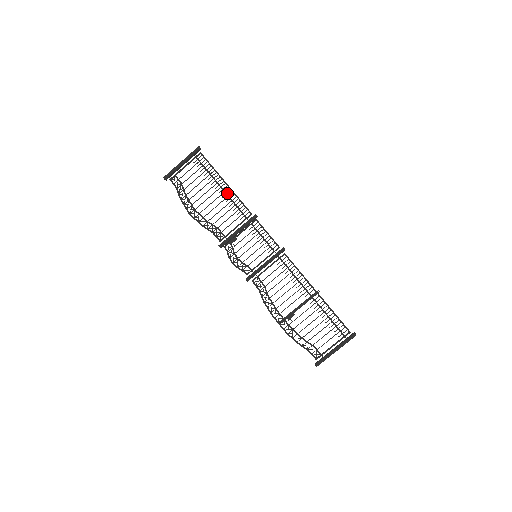
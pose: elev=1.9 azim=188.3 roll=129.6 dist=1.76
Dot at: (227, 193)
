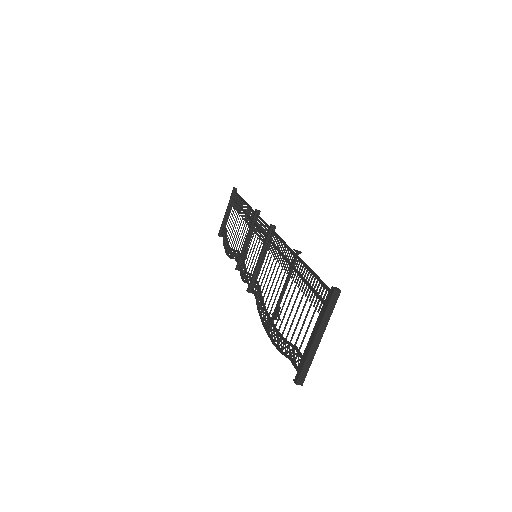
Dot at: (245, 210)
